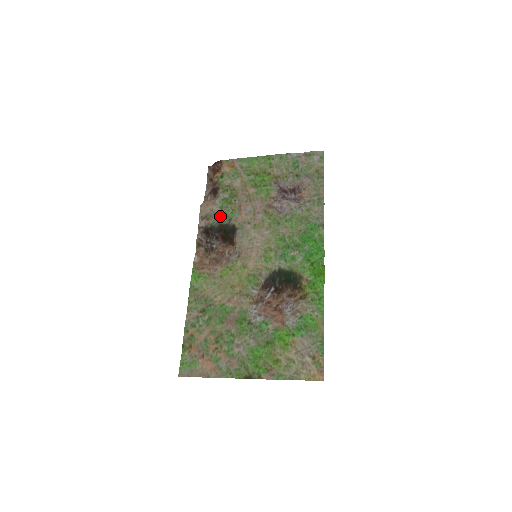
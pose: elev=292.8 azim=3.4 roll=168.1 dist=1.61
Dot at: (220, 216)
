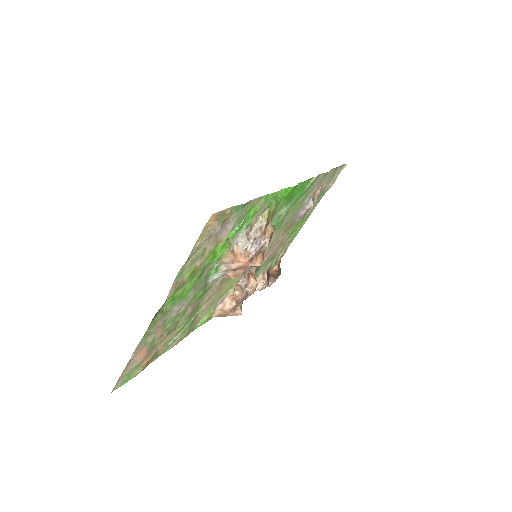
Dot at: (255, 276)
